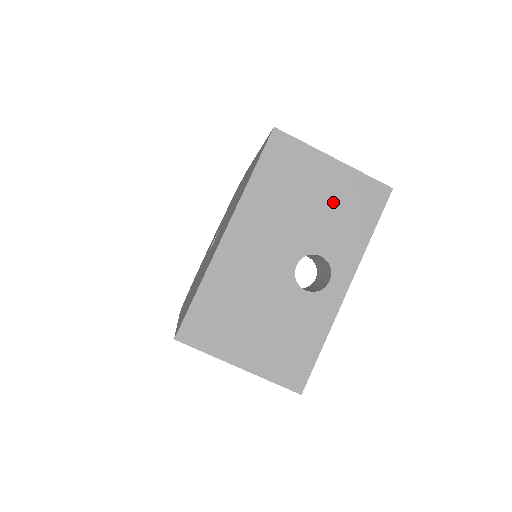
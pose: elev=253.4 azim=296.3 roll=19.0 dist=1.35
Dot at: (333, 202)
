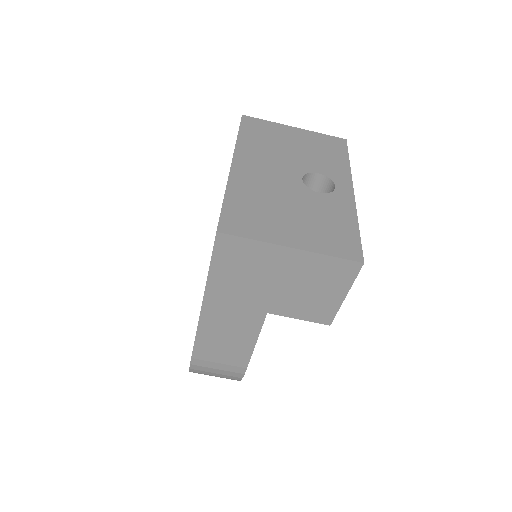
Dot at: (308, 146)
